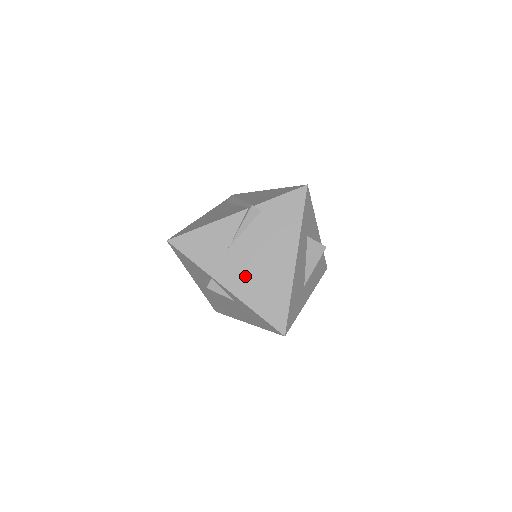
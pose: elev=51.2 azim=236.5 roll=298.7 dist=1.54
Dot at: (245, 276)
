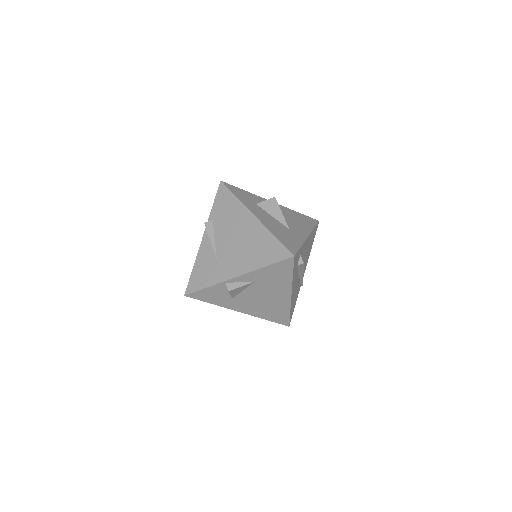
Dot at: (239, 258)
